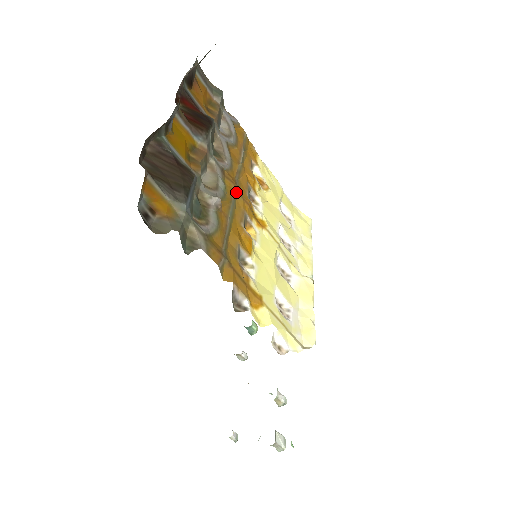
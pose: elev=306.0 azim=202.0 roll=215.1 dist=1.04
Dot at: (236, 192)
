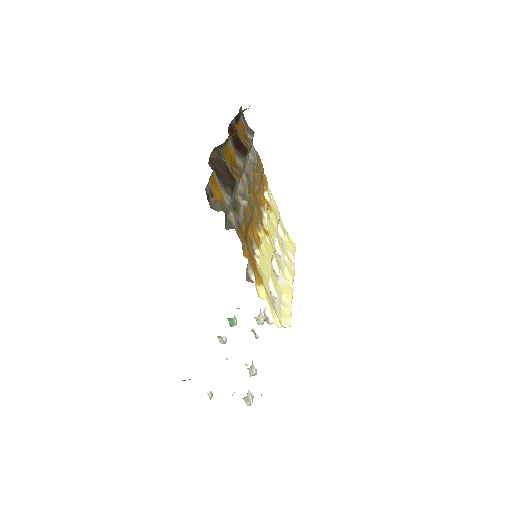
Dot at: (255, 203)
